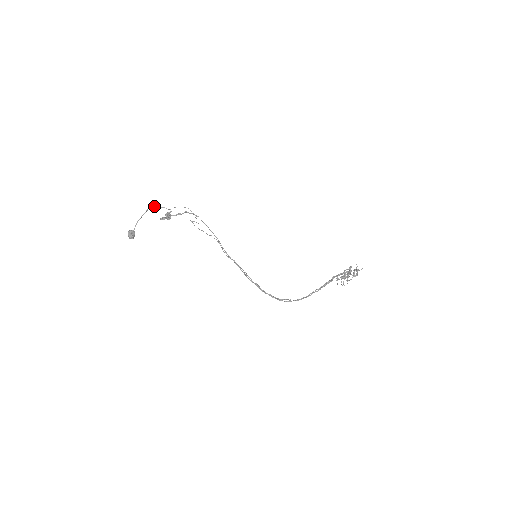
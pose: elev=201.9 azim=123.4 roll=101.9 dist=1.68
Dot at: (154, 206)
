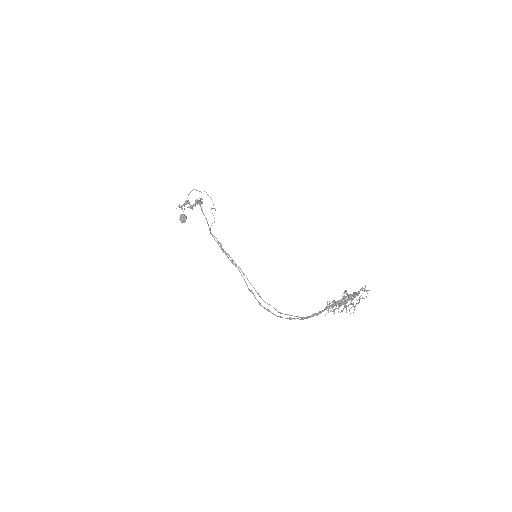
Dot at: occluded
